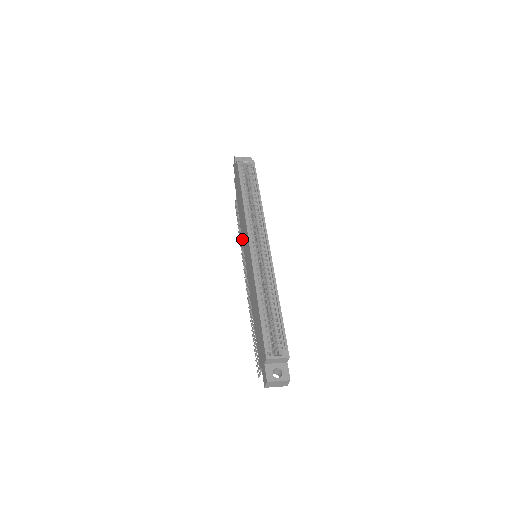
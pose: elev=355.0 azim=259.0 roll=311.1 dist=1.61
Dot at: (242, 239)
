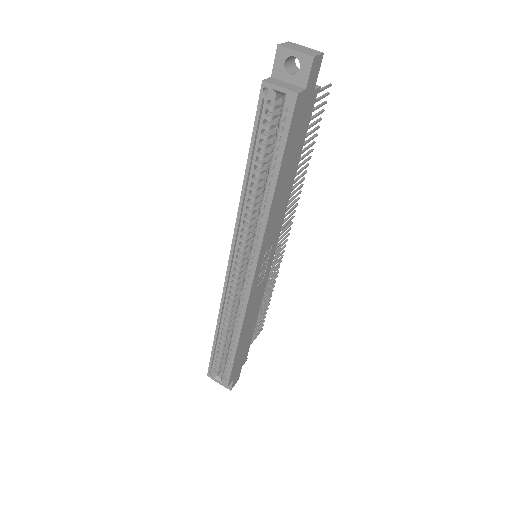
Dot at: occluded
